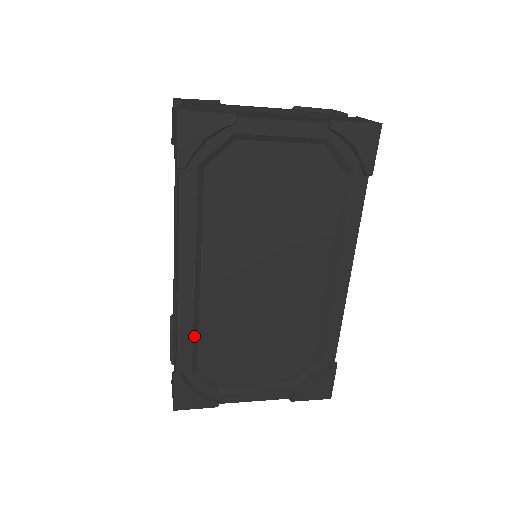
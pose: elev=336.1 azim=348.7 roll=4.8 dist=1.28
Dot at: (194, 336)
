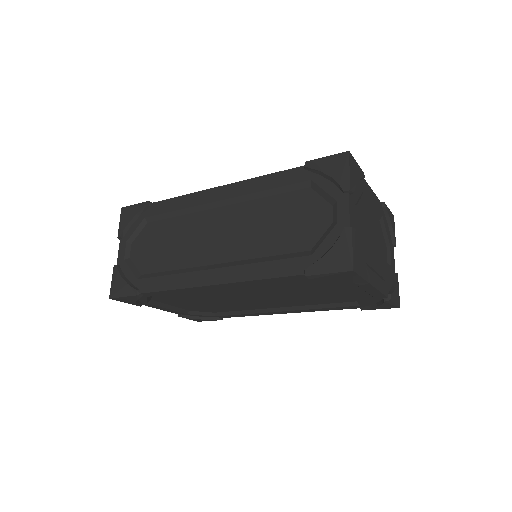
Dot at: (177, 292)
